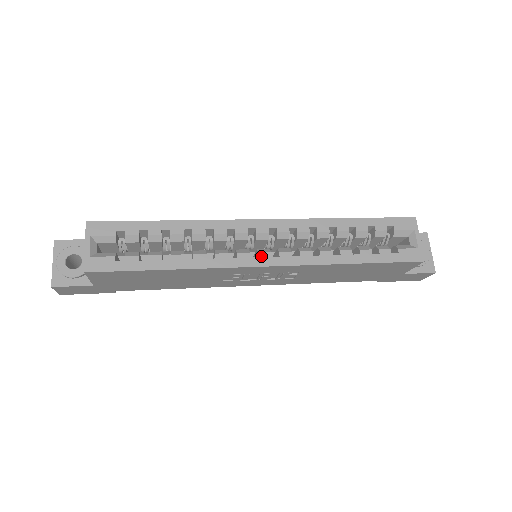
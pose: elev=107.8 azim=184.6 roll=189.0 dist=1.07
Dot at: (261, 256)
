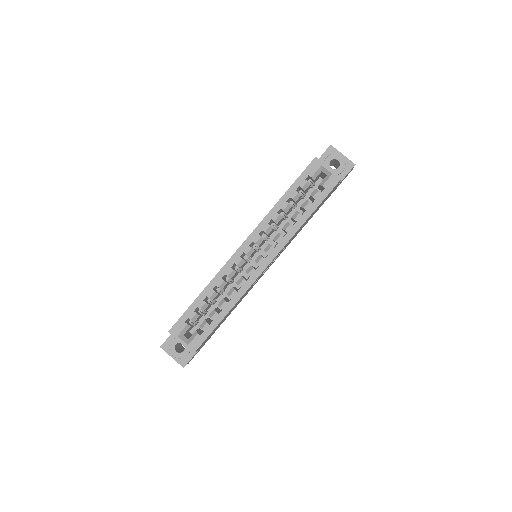
Dot at: (260, 264)
